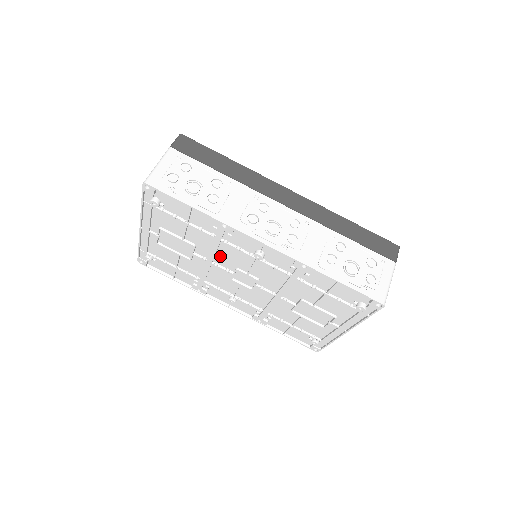
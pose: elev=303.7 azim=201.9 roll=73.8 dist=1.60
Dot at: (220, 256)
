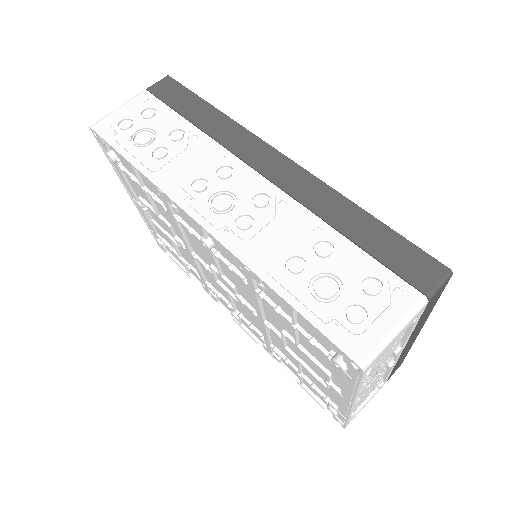
Dot at: (192, 243)
